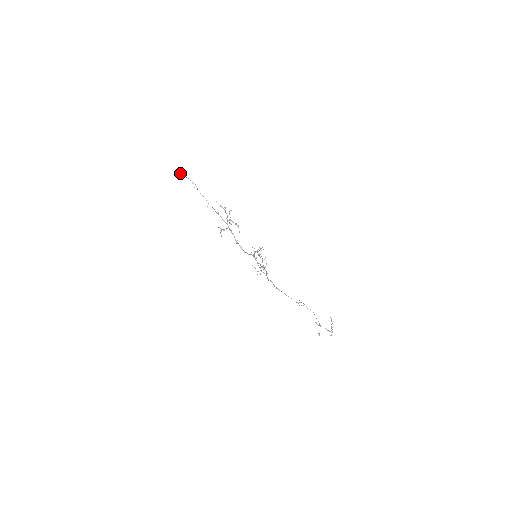
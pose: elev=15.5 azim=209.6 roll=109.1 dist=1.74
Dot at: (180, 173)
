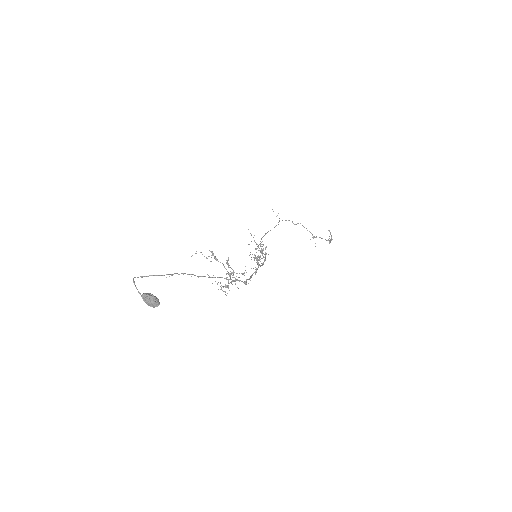
Dot at: (156, 305)
